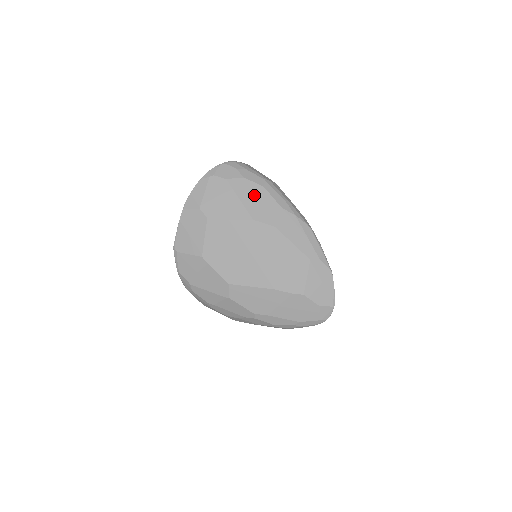
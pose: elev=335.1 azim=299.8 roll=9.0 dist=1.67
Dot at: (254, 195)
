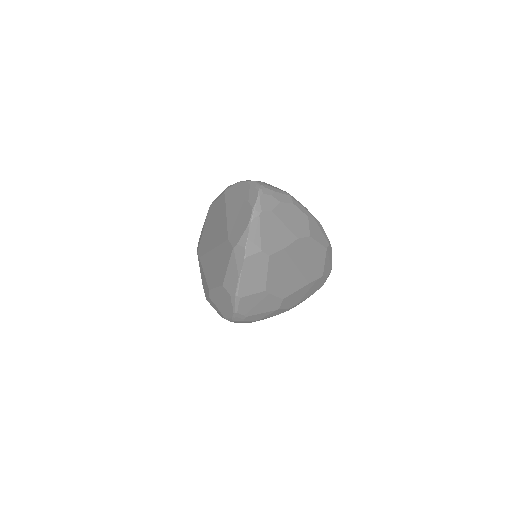
Dot at: (291, 215)
